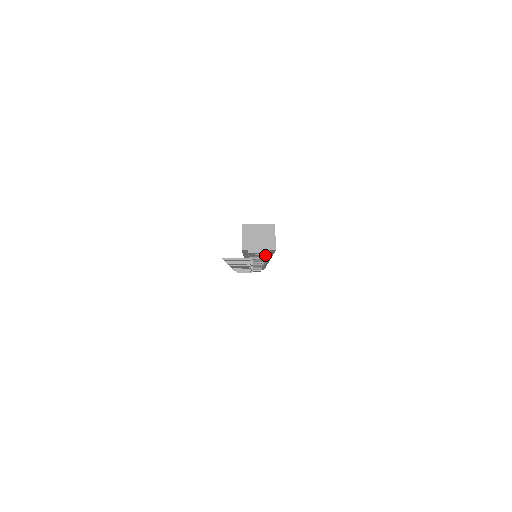
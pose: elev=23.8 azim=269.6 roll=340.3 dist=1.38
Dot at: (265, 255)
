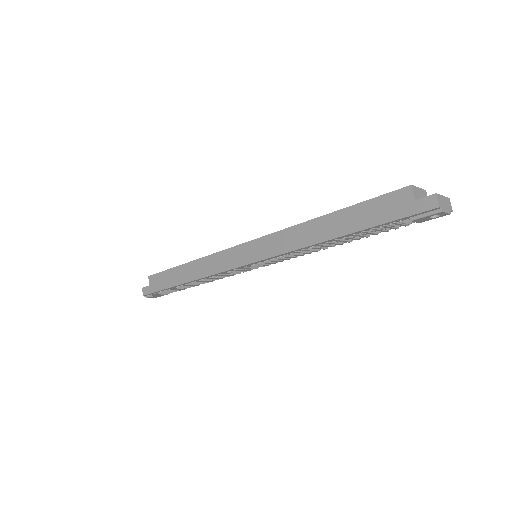
Dot at: (421, 221)
